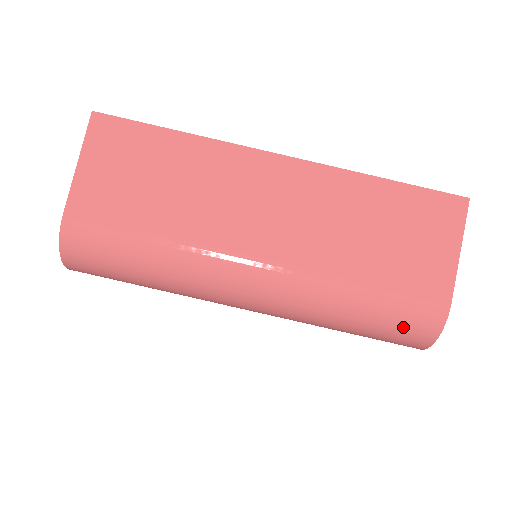
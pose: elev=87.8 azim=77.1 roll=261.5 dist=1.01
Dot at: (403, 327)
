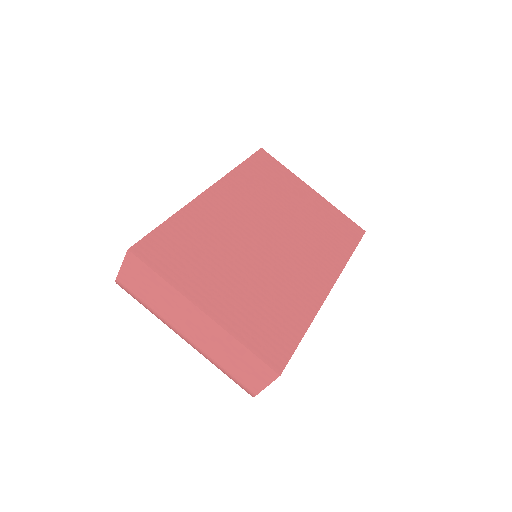
Dot at: occluded
